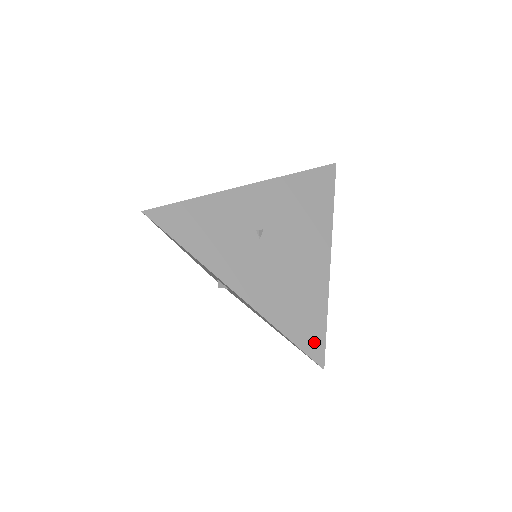
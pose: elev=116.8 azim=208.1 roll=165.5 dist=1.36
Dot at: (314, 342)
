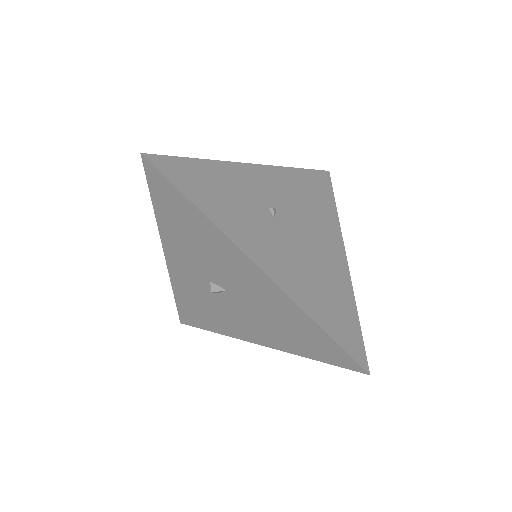
Dot at: (352, 340)
